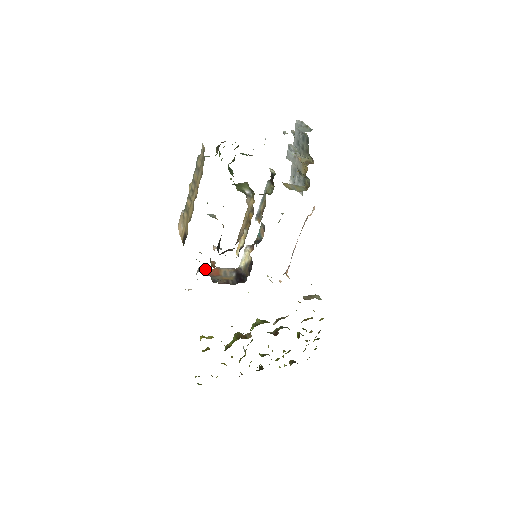
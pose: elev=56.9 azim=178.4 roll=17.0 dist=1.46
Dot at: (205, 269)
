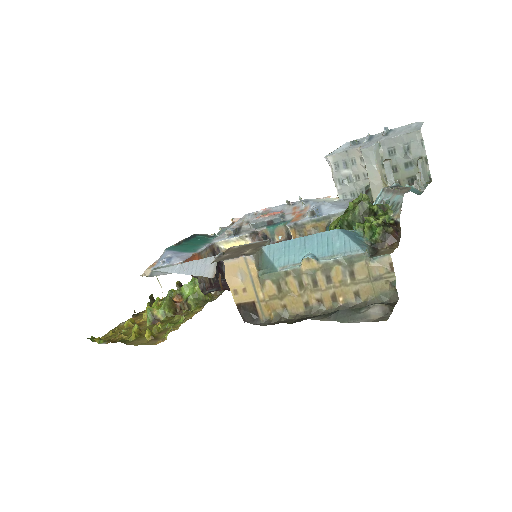
Dot at: occluded
